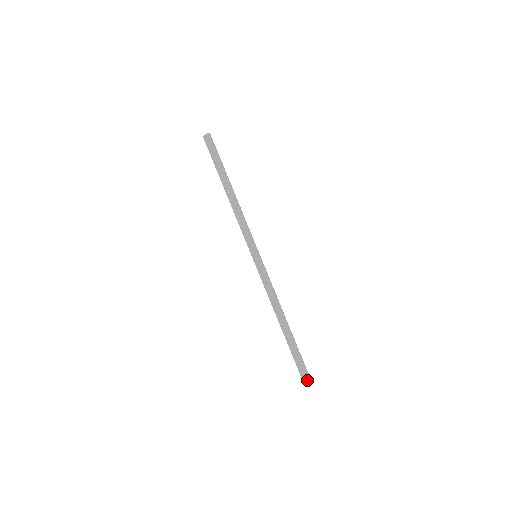
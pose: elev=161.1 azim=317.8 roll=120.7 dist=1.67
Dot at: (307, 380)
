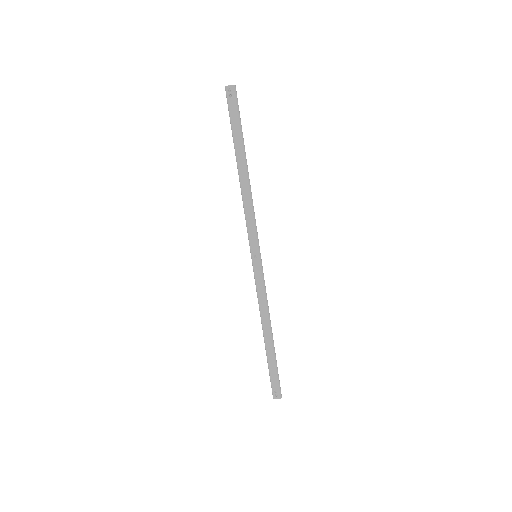
Dot at: (280, 398)
